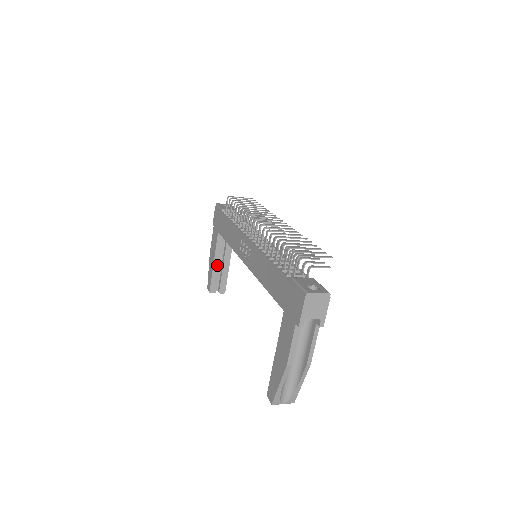
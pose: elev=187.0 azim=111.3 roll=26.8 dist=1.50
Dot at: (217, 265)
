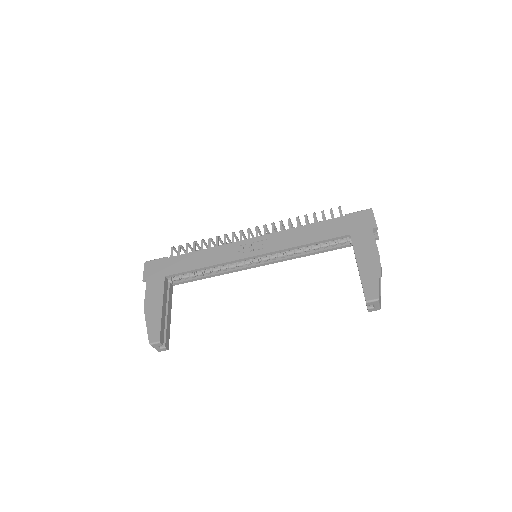
Dot at: (164, 312)
